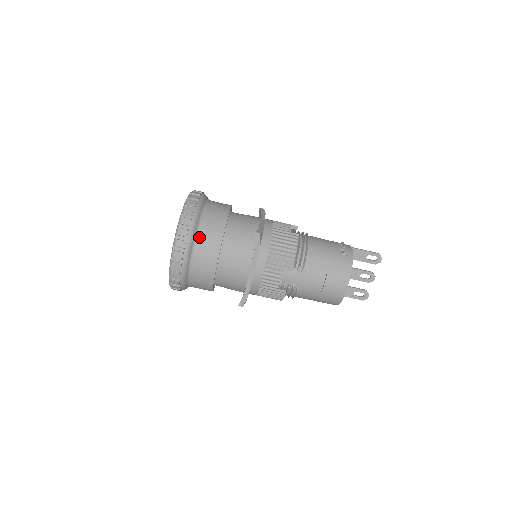
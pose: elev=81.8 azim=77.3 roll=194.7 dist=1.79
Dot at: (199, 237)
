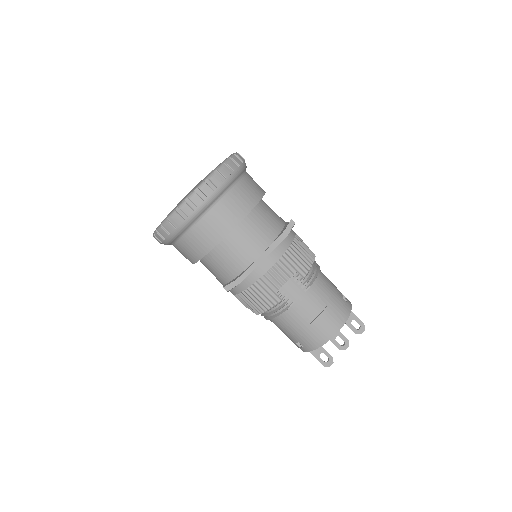
Dot at: (234, 189)
